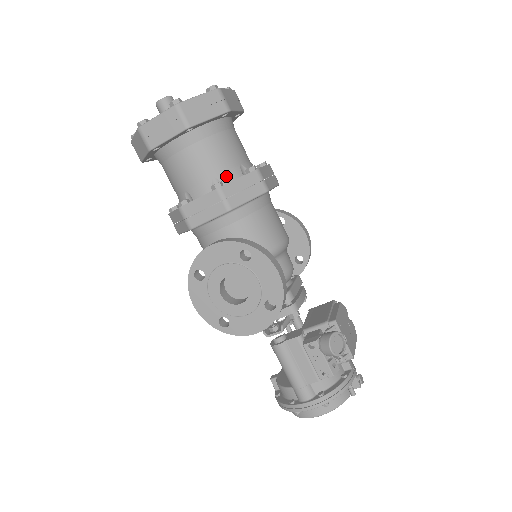
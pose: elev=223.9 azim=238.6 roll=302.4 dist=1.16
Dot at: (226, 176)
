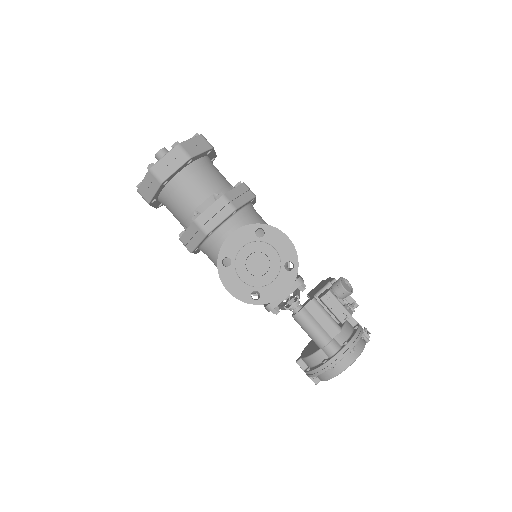
Dot at: (223, 191)
